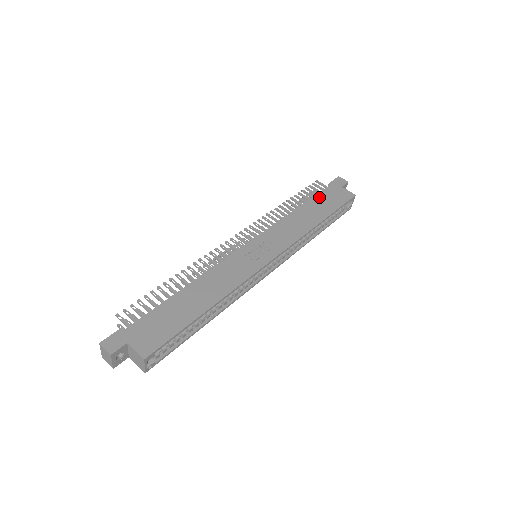
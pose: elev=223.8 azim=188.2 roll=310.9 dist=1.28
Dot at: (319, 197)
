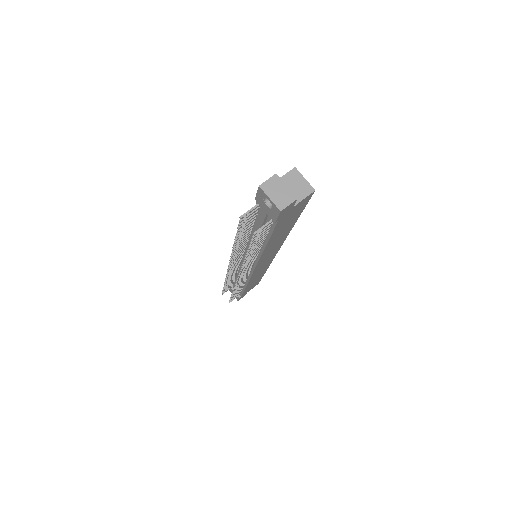
Dot at: occluded
